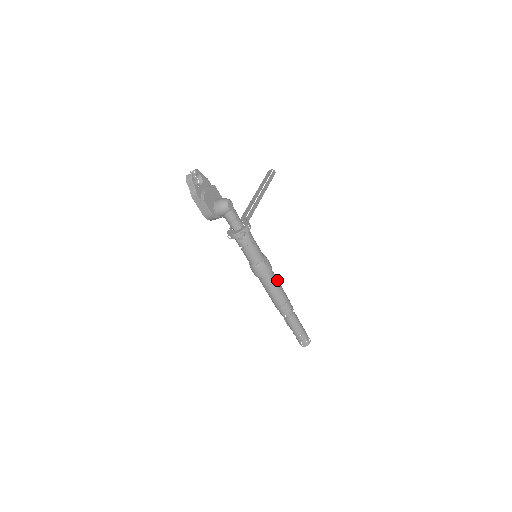
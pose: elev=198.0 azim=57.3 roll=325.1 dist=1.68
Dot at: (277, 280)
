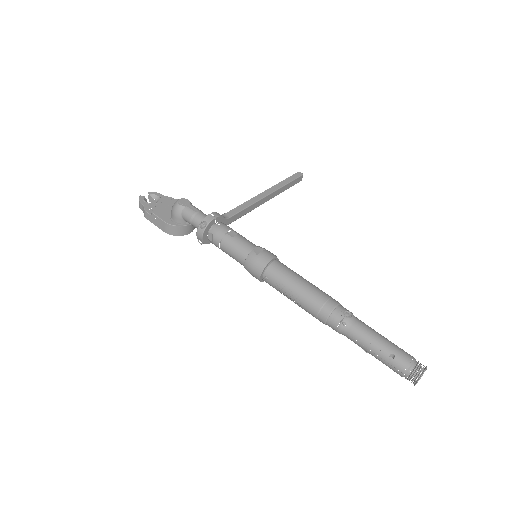
Dot at: (294, 274)
